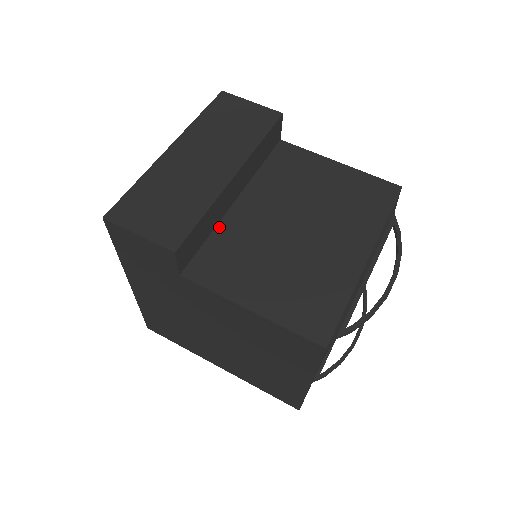
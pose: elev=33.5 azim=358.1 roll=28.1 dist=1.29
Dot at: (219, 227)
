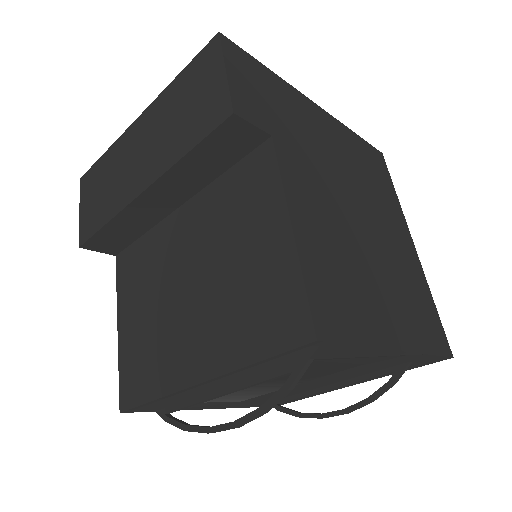
Dot at: (154, 229)
